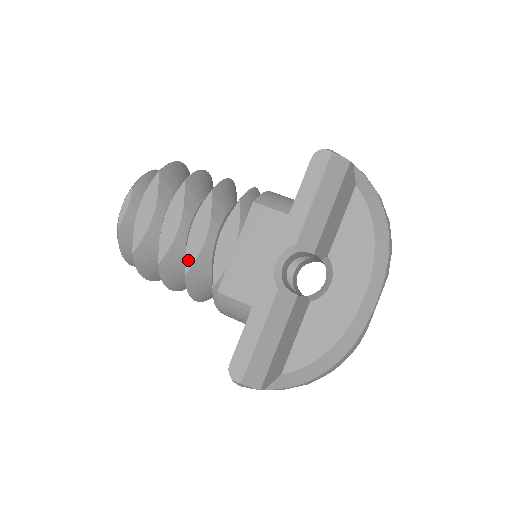
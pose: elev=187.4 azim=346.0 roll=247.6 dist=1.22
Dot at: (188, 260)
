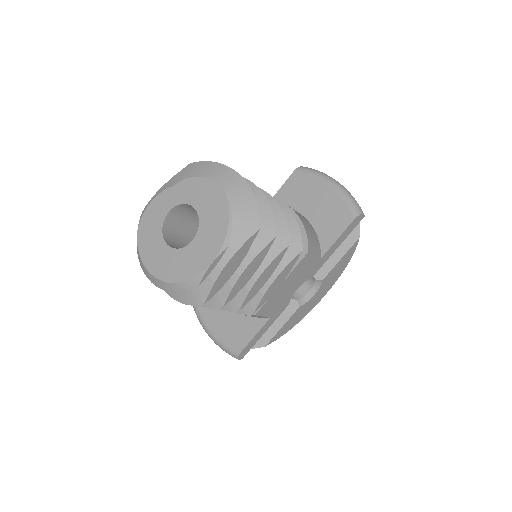
Dot at: (247, 300)
